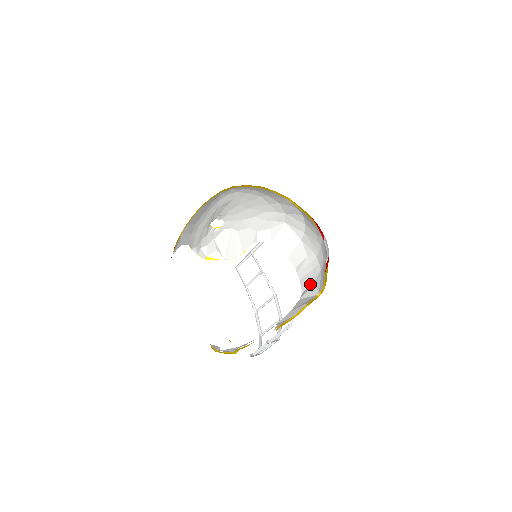
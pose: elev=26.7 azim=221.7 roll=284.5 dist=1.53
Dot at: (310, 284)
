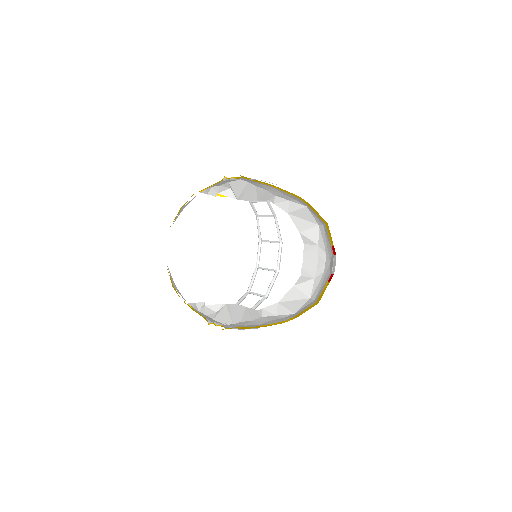
Dot at: (309, 276)
